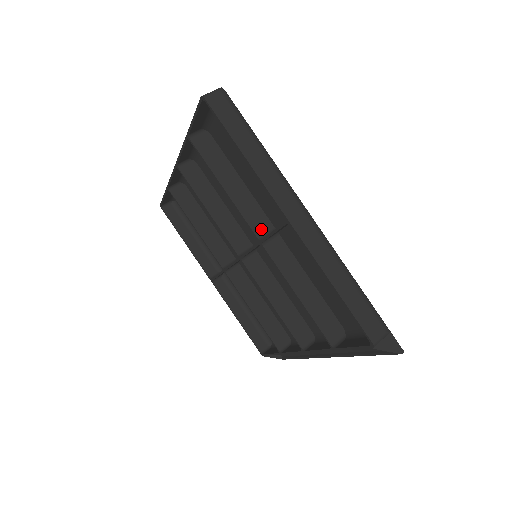
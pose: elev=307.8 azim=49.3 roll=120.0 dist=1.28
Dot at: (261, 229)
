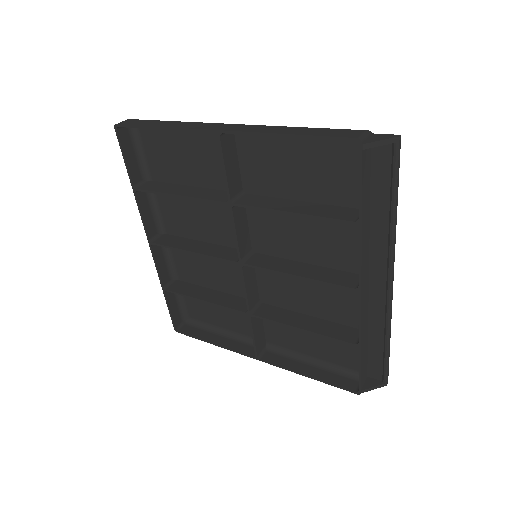
Dot at: (226, 198)
